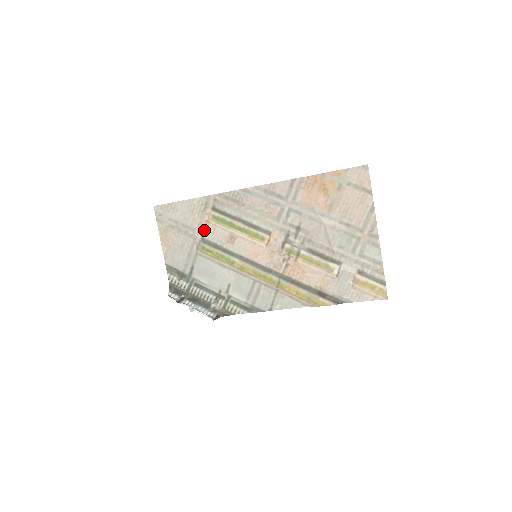
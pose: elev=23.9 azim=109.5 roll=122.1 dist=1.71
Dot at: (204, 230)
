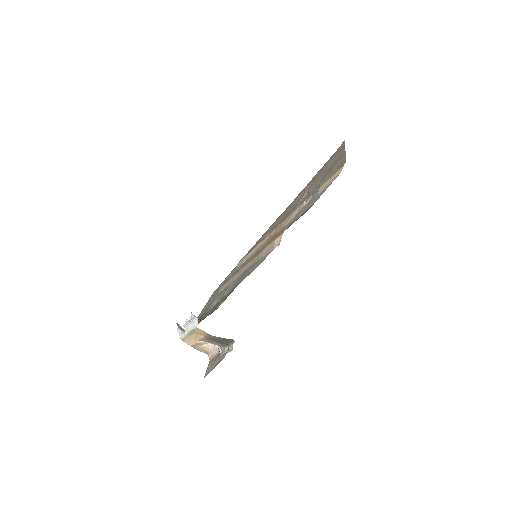
Dot at: occluded
